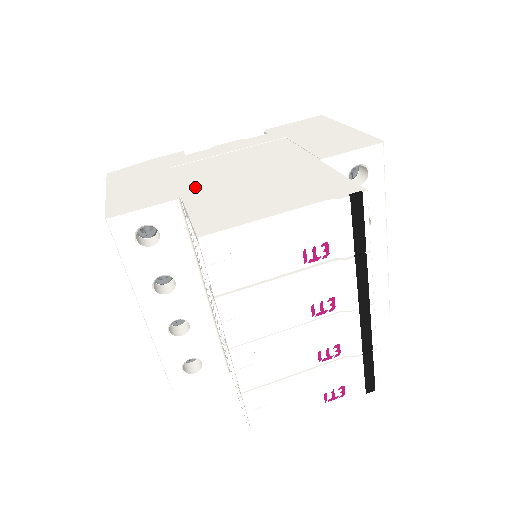
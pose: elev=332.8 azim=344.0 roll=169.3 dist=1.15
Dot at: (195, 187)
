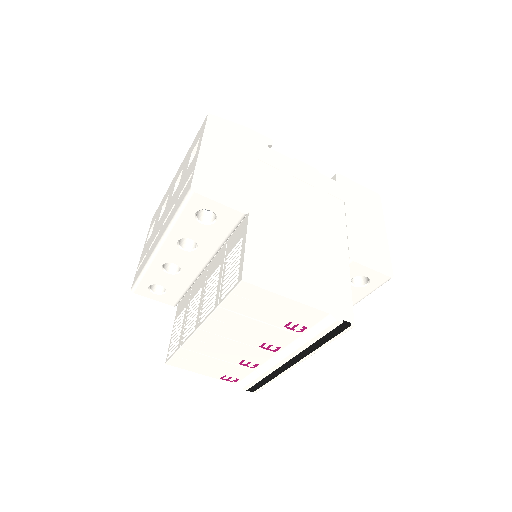
Dot at: (262, 209)
